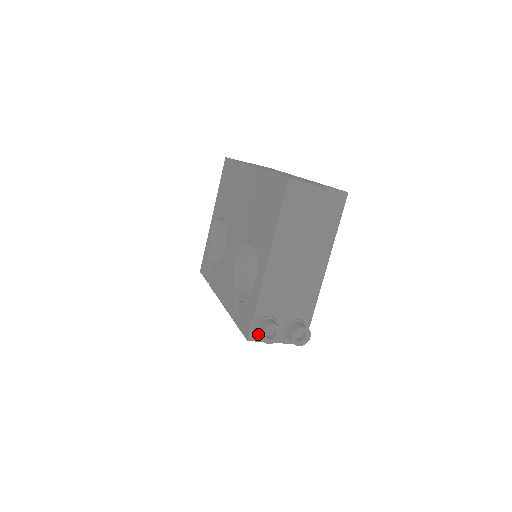
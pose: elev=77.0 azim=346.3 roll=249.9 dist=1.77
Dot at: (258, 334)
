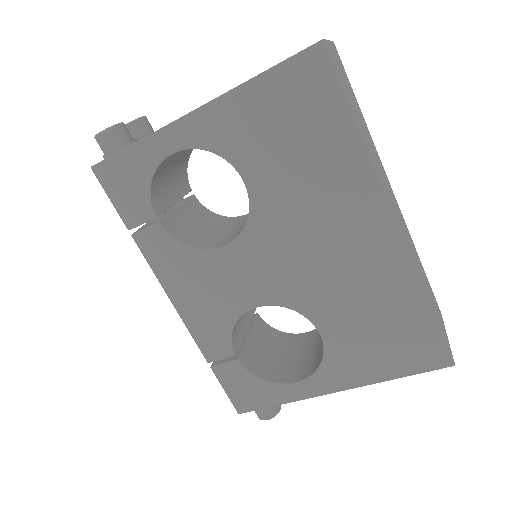
Dot at: (256, 411)
